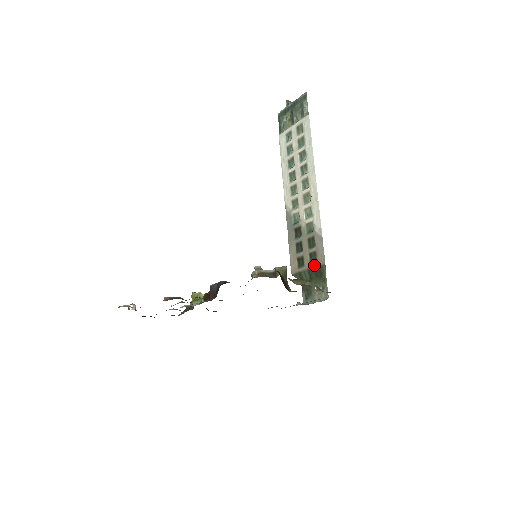
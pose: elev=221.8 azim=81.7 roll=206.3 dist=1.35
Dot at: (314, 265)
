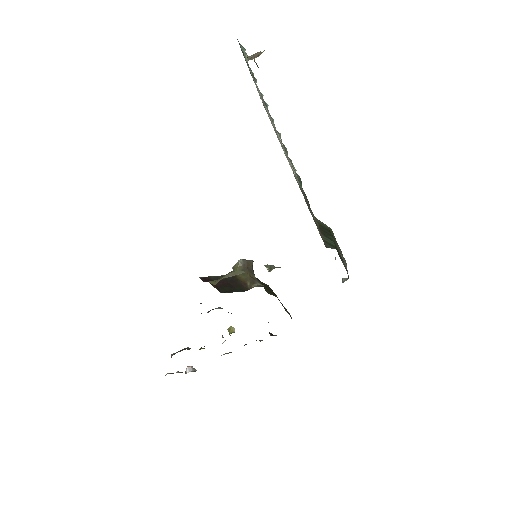
Dot at: (317, 225)
